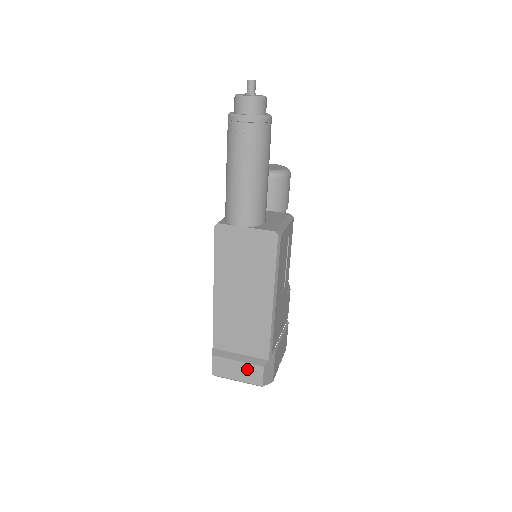
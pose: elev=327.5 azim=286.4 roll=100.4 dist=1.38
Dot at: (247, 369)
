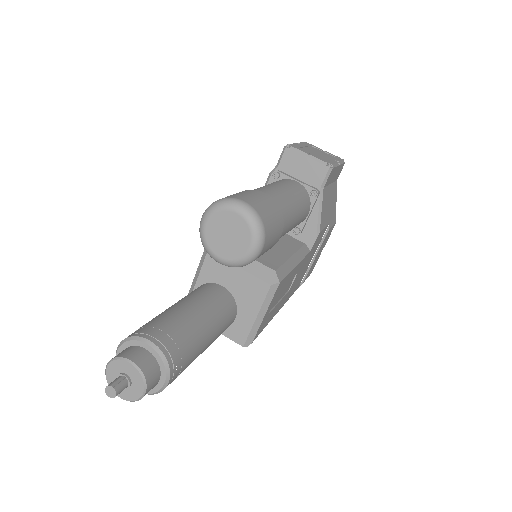
Dot at: occluded
